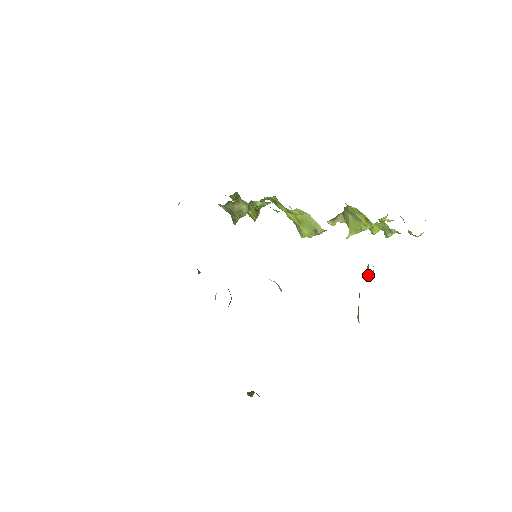
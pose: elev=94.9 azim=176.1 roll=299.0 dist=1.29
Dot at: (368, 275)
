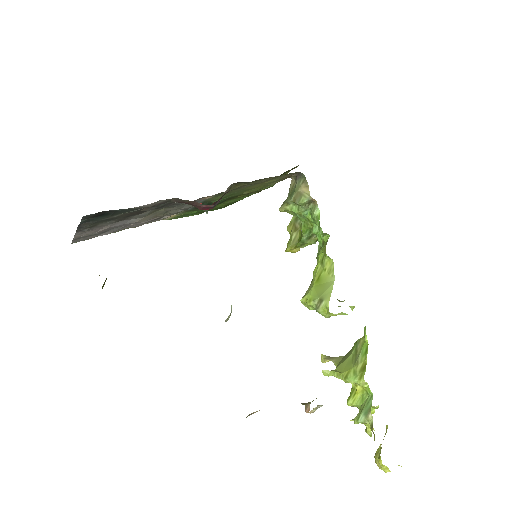
Dot at: (306, 407)
